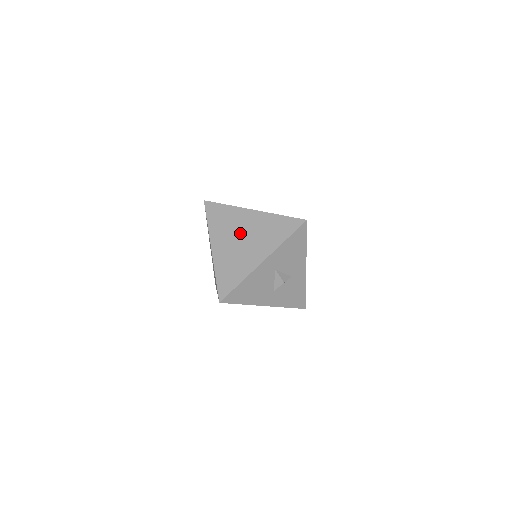
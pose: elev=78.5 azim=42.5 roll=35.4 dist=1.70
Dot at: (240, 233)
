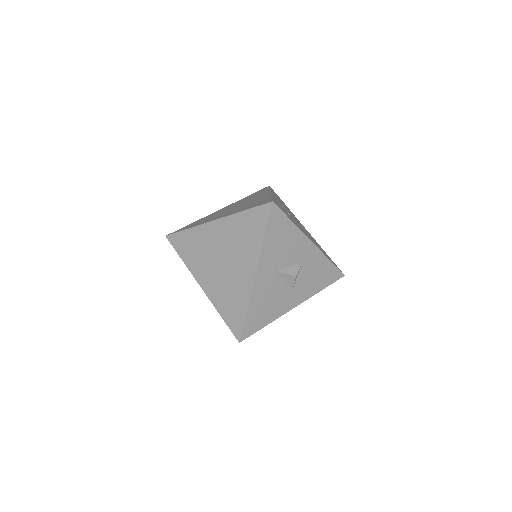
Dot at: (216, 255)
